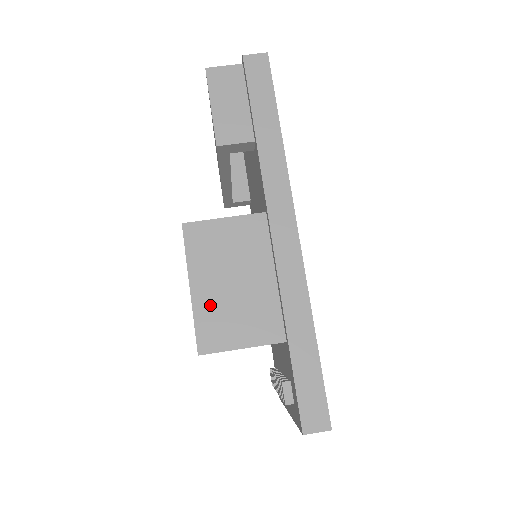
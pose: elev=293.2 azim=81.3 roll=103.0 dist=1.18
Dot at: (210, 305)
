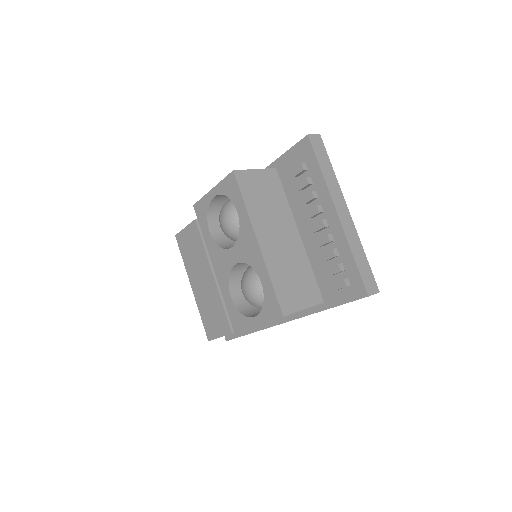
Dot at: occluded
